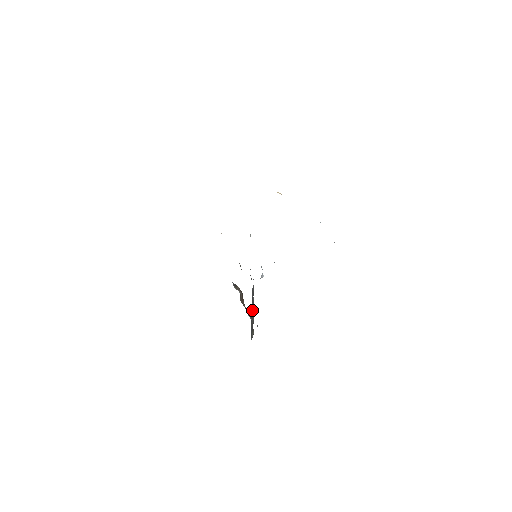
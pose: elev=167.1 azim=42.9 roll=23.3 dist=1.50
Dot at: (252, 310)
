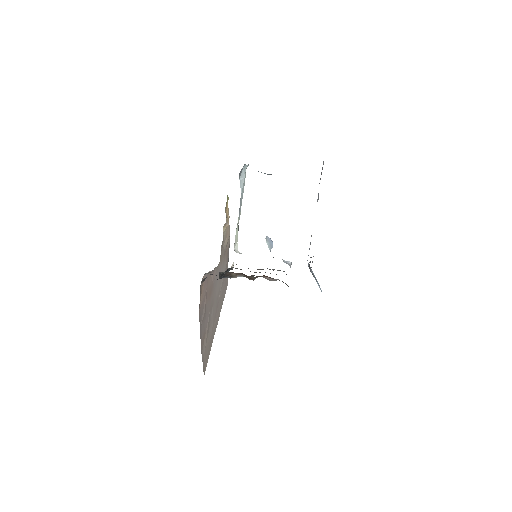
Dot at: occluded
